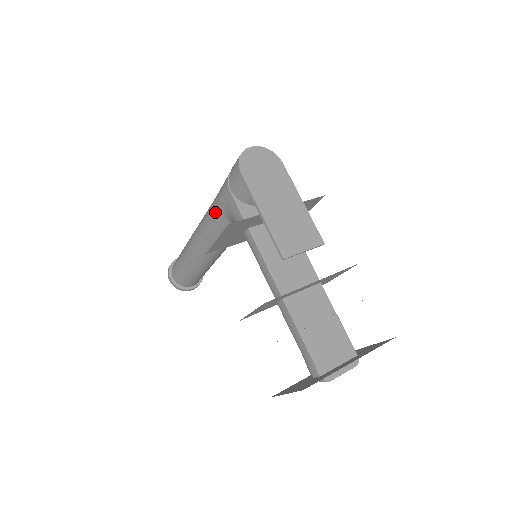
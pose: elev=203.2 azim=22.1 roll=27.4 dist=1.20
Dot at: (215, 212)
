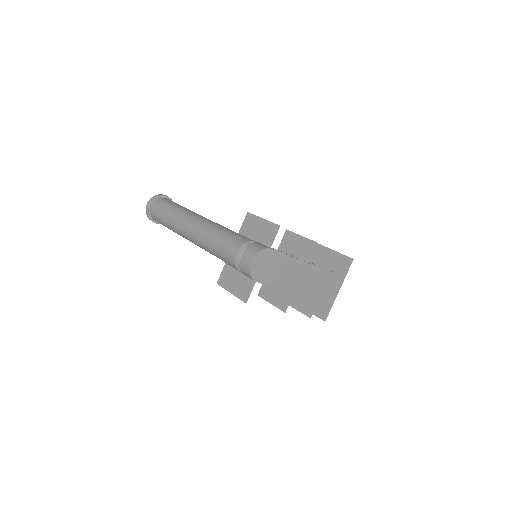
Dot at: occluded
